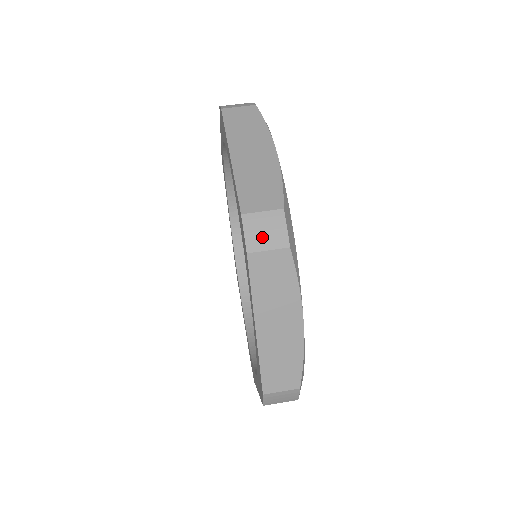
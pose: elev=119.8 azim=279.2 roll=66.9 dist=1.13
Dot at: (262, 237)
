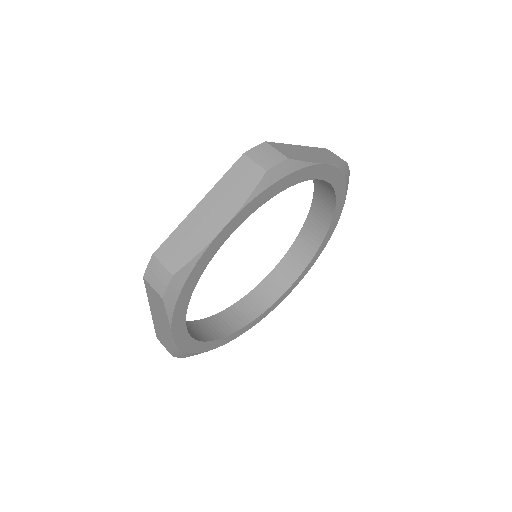
Dot at: (261, 155)
